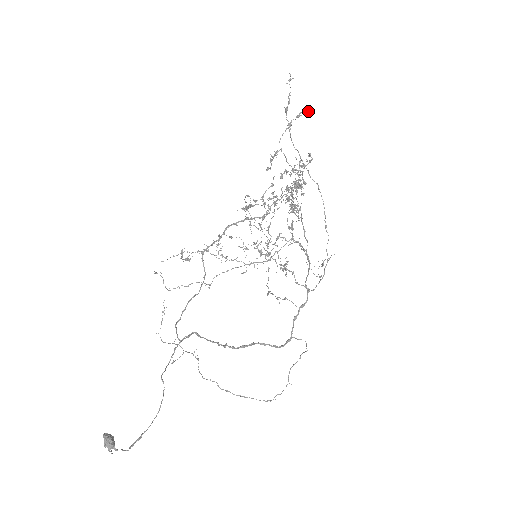
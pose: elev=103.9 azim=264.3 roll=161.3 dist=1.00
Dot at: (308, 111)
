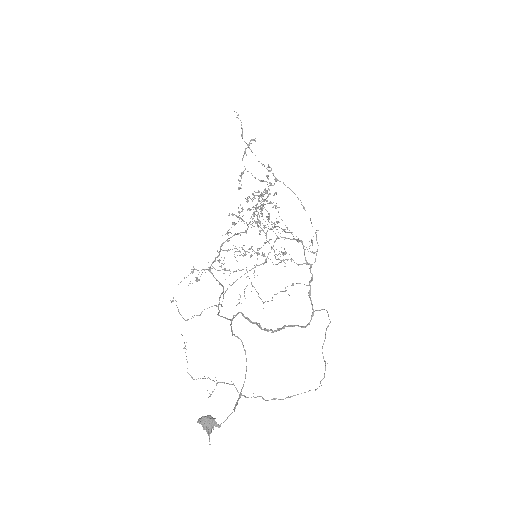
Dot at: occluded
